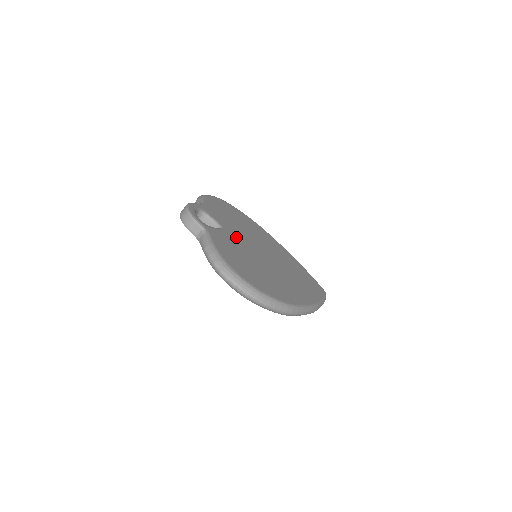
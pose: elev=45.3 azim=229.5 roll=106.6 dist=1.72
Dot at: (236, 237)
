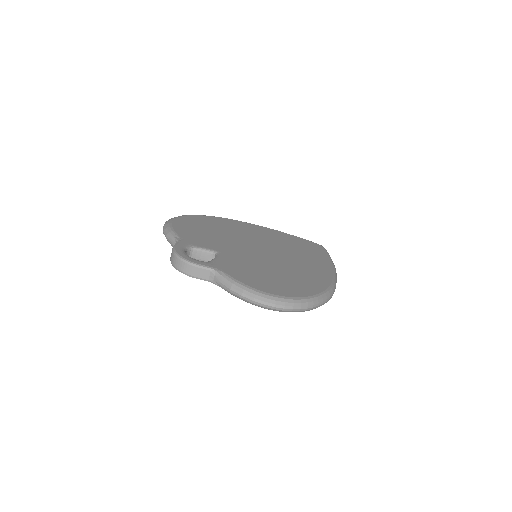
Dot at: (233, 252)
